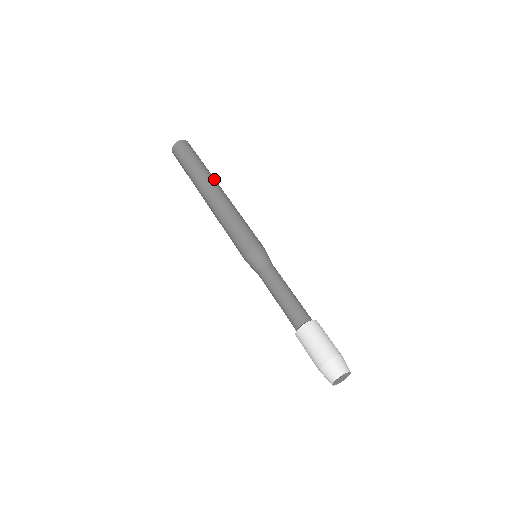
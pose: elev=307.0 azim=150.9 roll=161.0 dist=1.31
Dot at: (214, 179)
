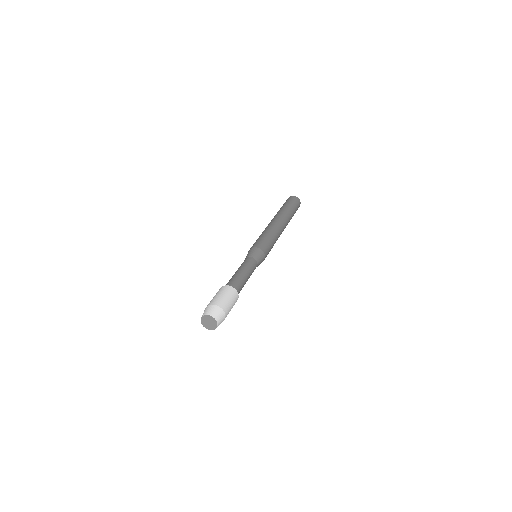
Dot at: occluded
